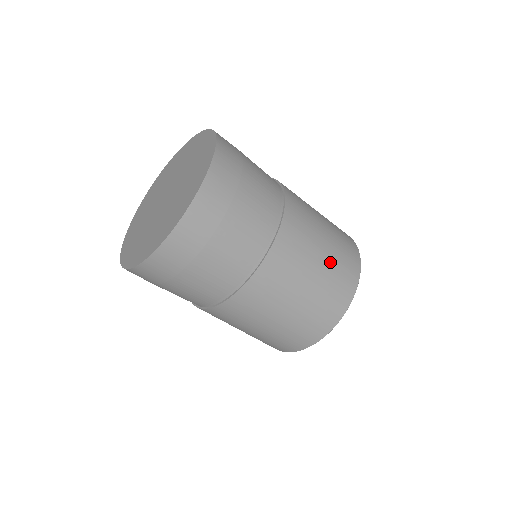
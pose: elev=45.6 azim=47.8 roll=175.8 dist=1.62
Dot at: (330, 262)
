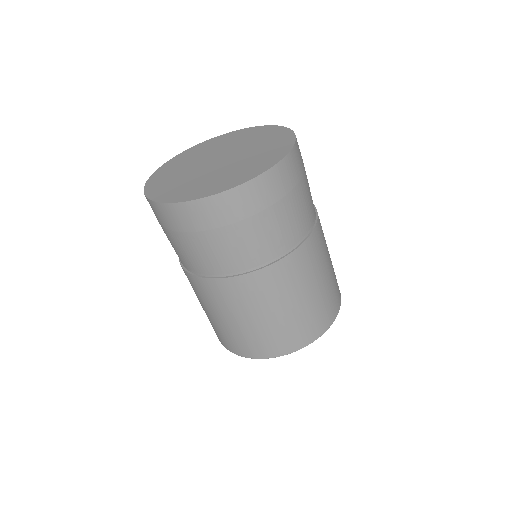
Dot at: (286, 320)
